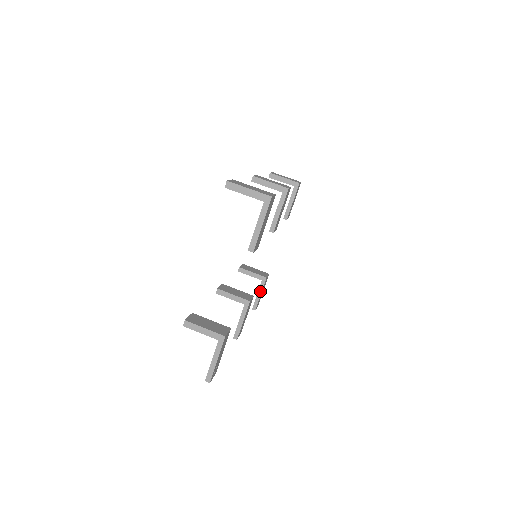
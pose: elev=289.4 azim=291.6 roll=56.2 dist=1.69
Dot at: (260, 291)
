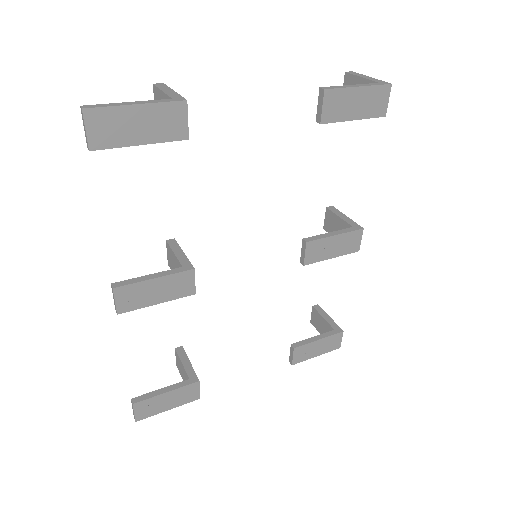
Dot at: (171, 388)
